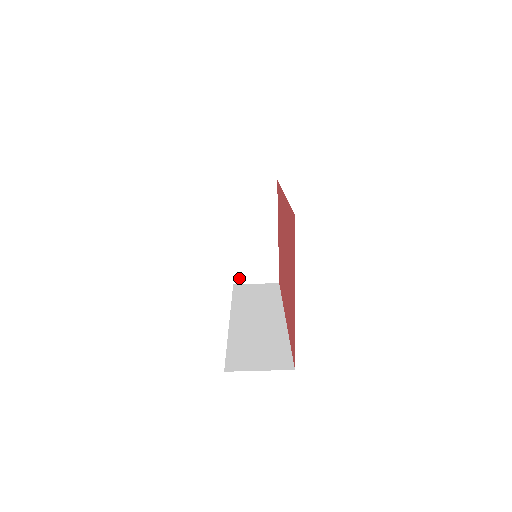
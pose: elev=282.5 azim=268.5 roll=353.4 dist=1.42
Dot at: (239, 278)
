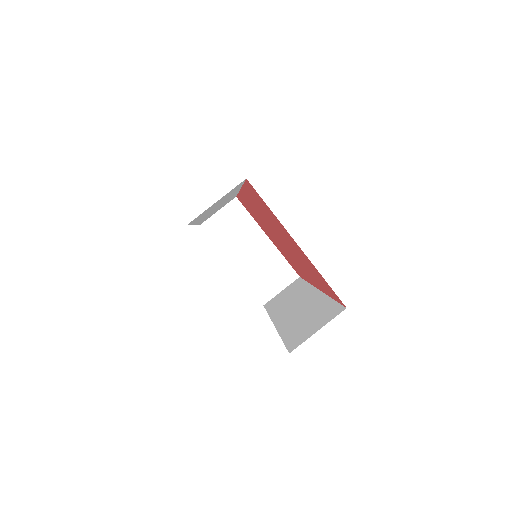
Dot at: (264, 297)
